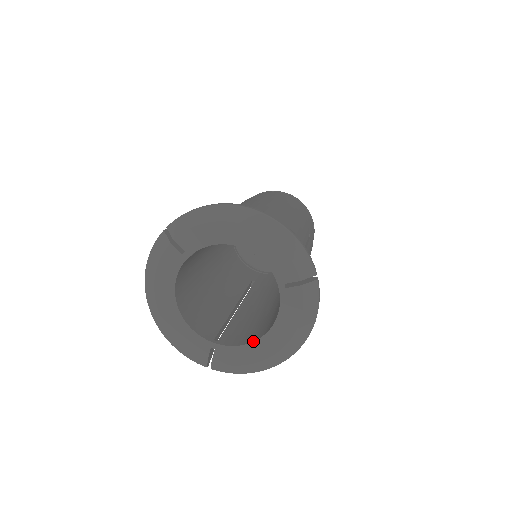
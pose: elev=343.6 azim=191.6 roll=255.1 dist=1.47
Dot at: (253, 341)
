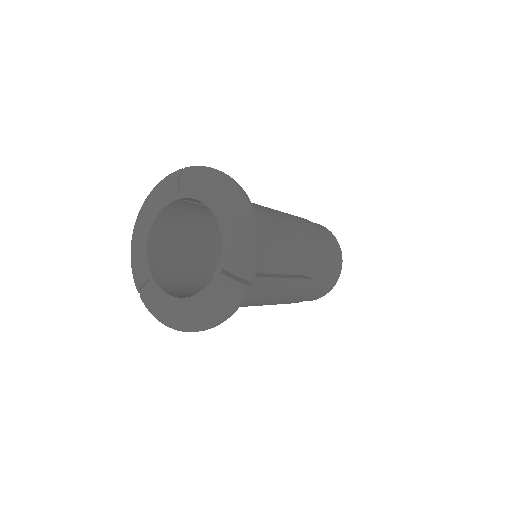
Dot at: (175, 296)
